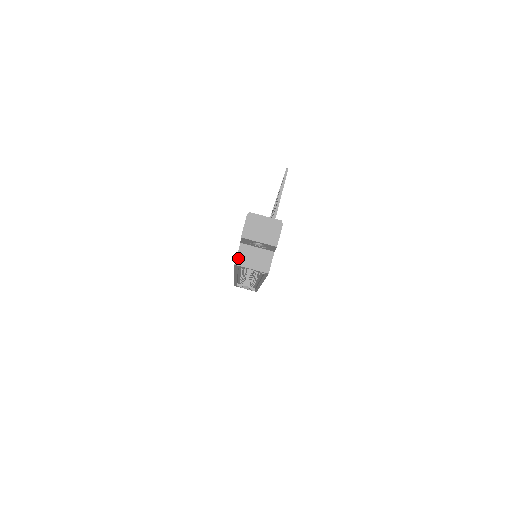
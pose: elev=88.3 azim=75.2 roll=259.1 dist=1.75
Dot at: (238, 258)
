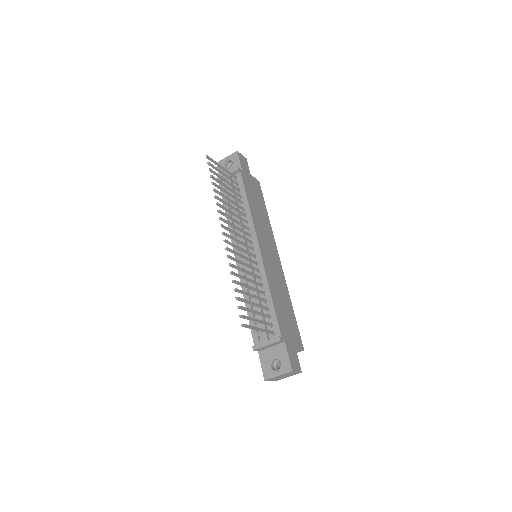
Dot at: occluded
